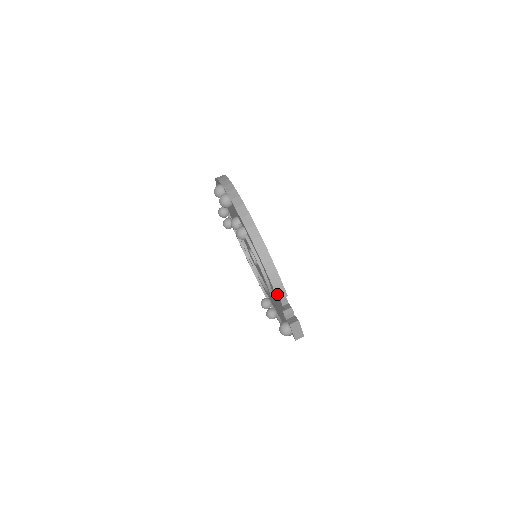
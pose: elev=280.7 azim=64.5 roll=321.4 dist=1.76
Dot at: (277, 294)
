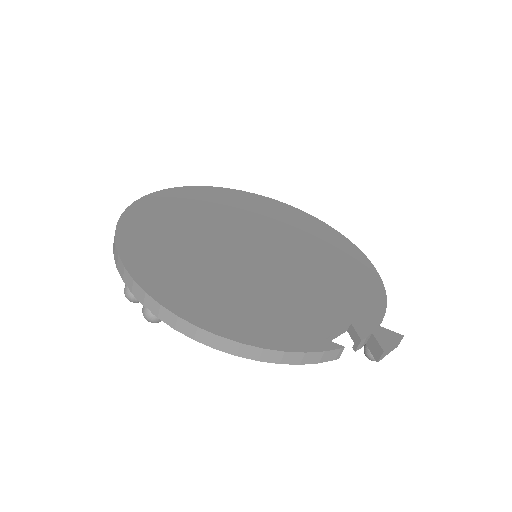
Dot at: (330, 360)
